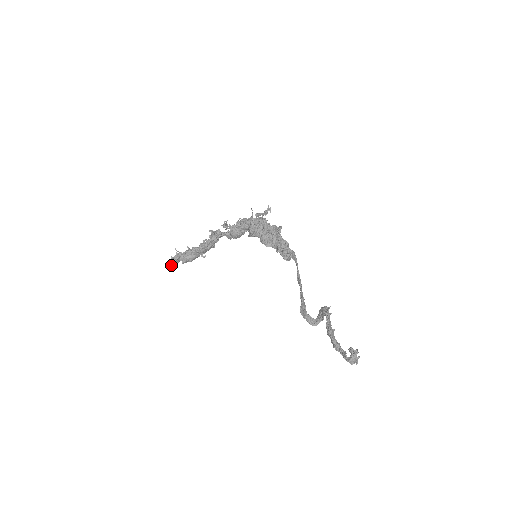
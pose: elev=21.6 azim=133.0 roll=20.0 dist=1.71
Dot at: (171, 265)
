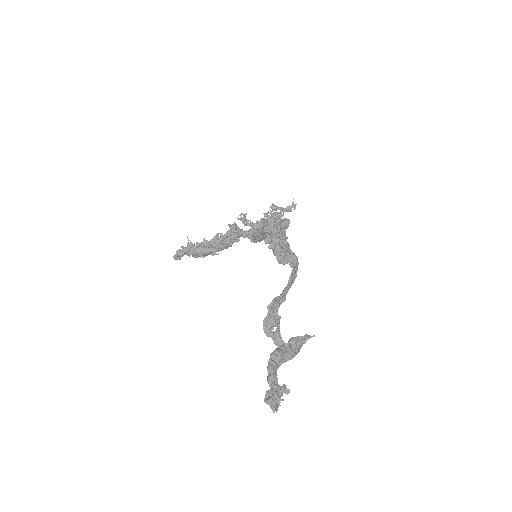
Dot at: (177, 254)
